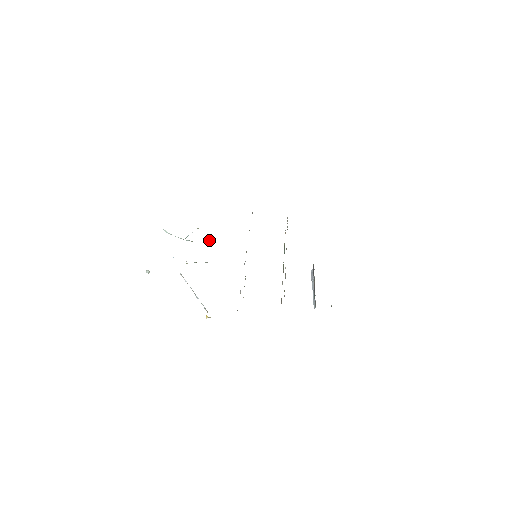
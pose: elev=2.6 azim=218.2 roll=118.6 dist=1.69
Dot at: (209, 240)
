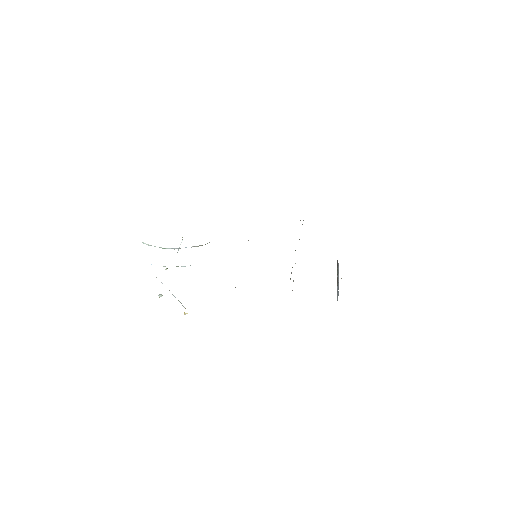
Dot at: (196, 246)
